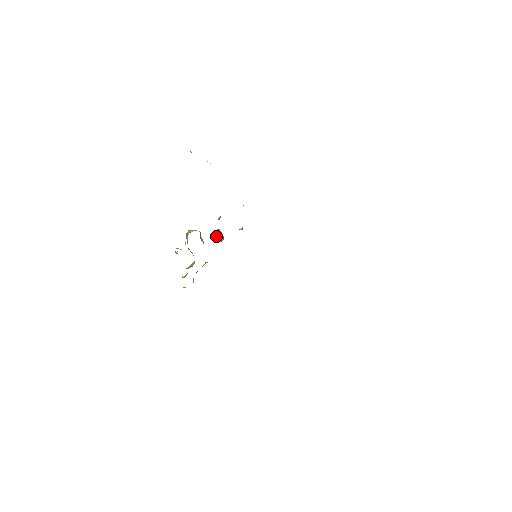
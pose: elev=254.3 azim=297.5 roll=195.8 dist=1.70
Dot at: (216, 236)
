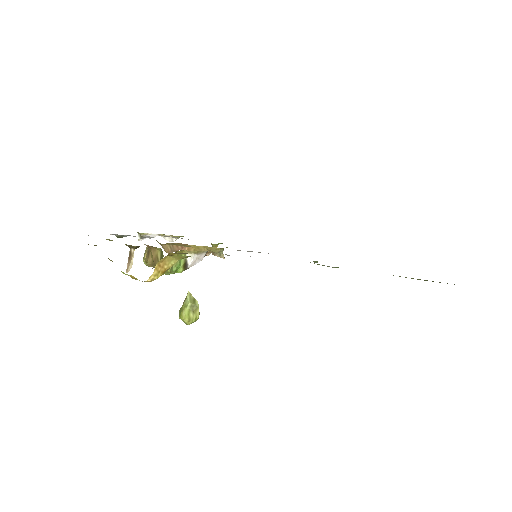
Dot at: occluded
